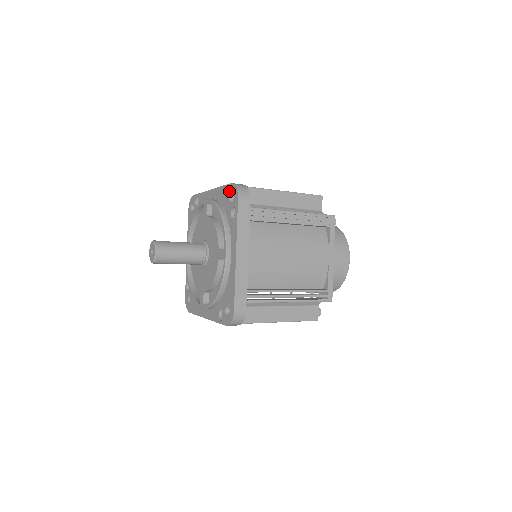
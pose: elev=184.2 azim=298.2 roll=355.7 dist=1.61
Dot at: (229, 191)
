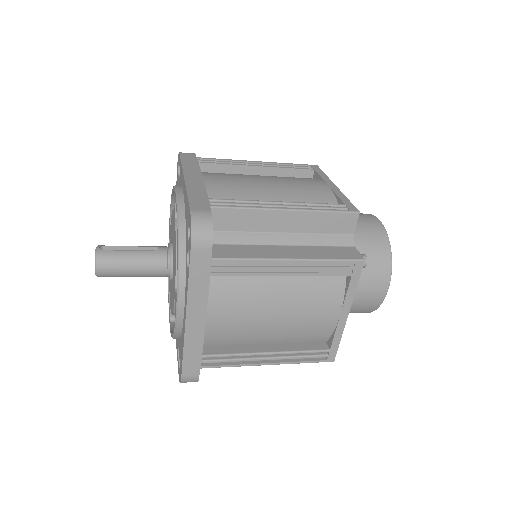
Dot at: (188, 219)
